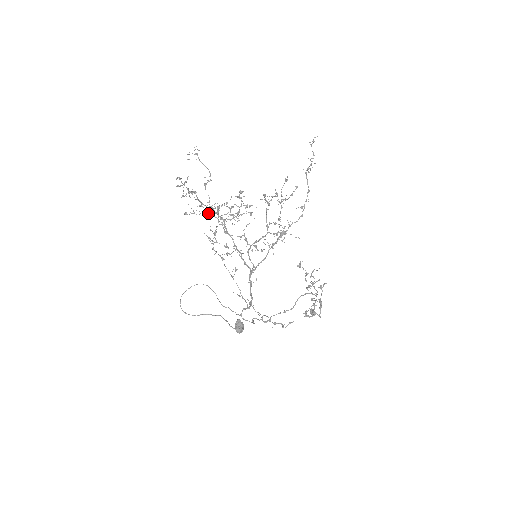
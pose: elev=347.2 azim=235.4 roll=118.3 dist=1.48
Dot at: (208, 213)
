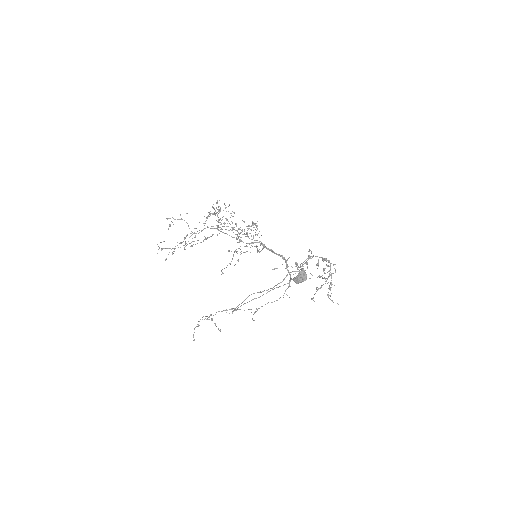
Dot at: (201, 242)
